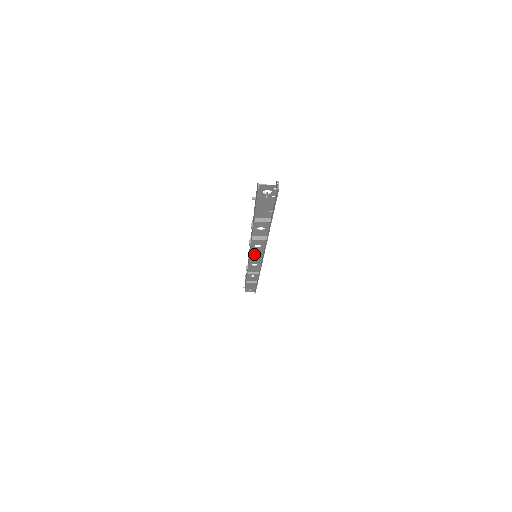
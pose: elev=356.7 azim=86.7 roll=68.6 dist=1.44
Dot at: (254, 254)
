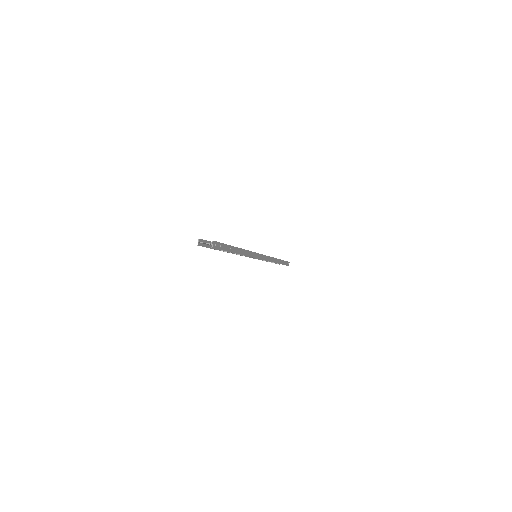
Dot at: occluded
